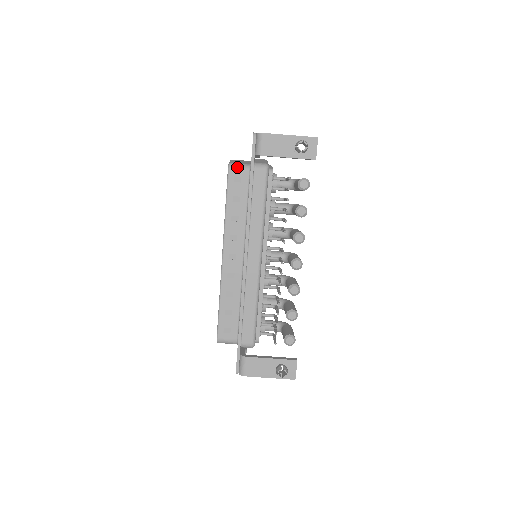
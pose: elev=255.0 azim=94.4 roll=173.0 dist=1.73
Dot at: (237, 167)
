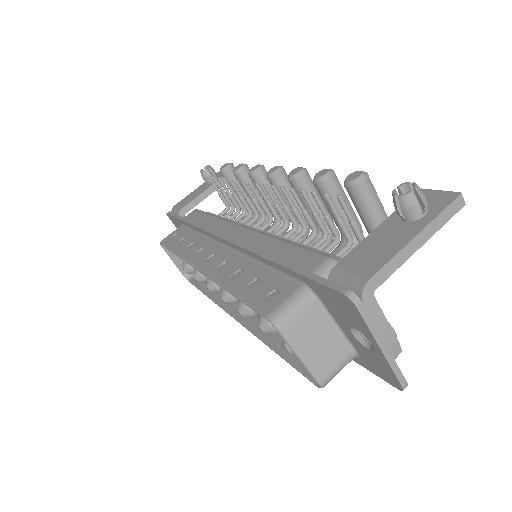
Dot at: (168, 236)
